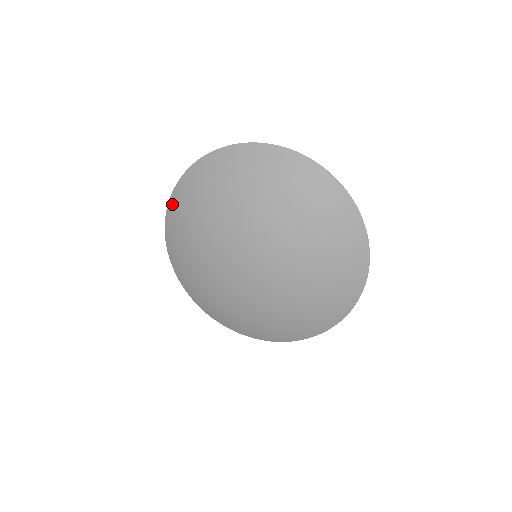
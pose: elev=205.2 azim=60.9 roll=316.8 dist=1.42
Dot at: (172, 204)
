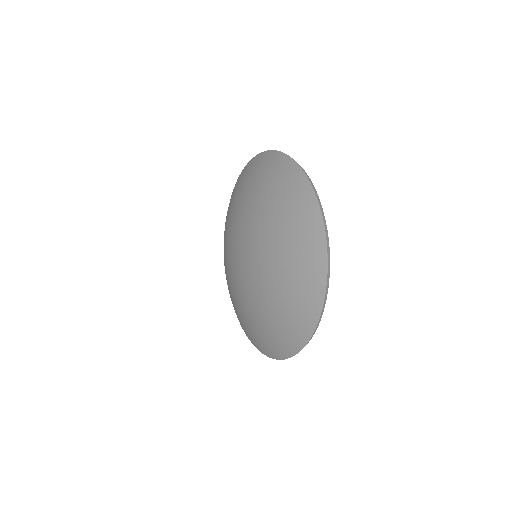
Dot at: occluded
